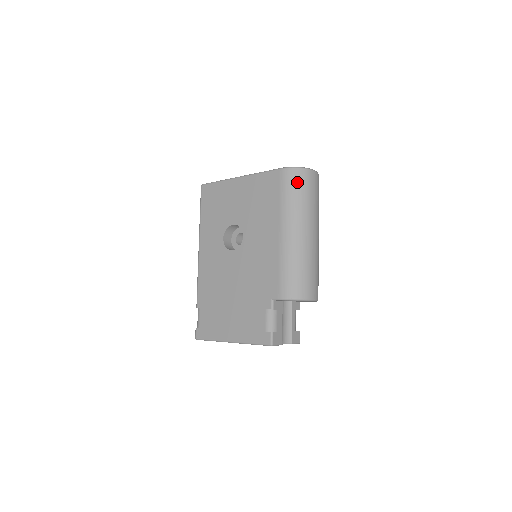
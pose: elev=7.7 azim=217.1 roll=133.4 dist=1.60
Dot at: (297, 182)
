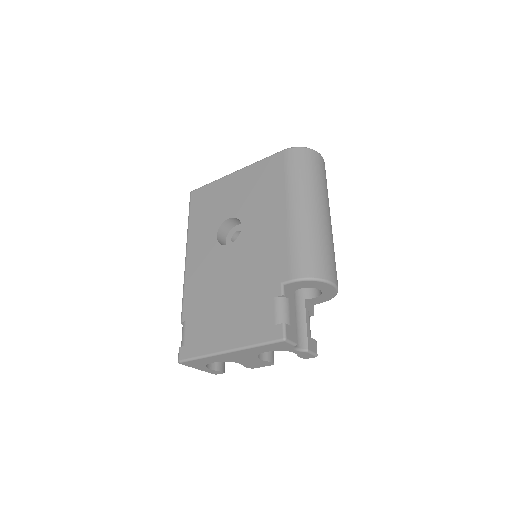
Dot at: (303, 160)
